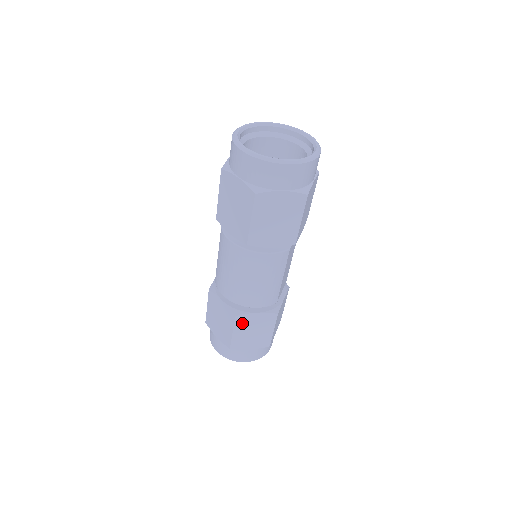
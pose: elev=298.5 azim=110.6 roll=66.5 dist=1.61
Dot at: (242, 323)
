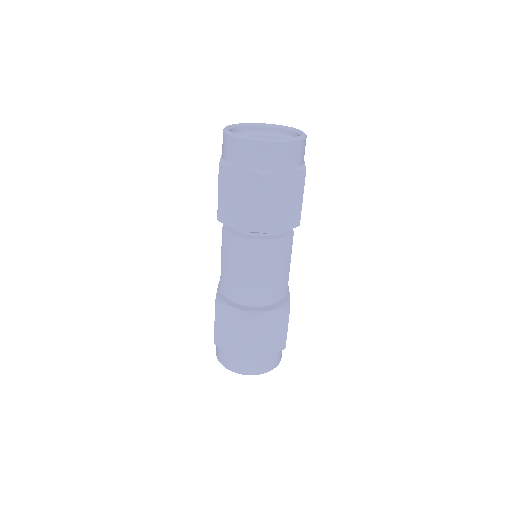
Dot at: (258, 325)
